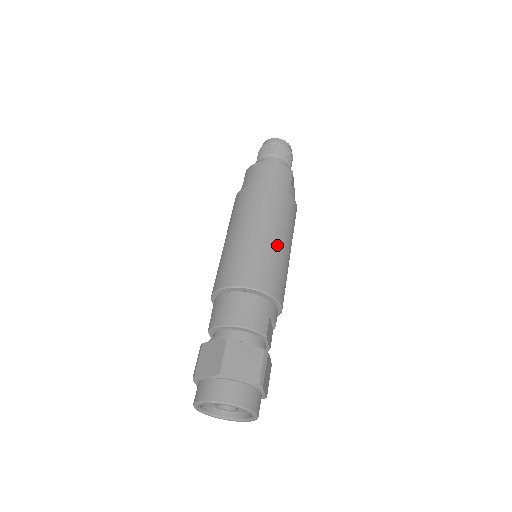
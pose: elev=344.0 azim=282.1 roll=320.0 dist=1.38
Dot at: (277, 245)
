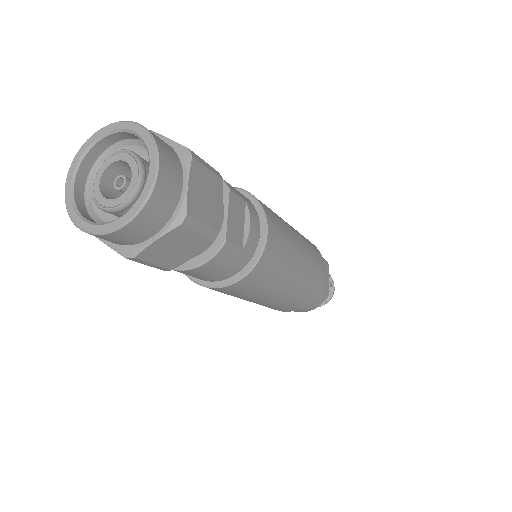
Dot at: occluded
